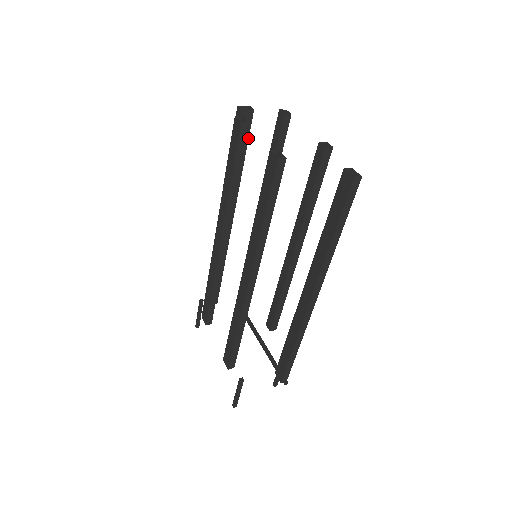
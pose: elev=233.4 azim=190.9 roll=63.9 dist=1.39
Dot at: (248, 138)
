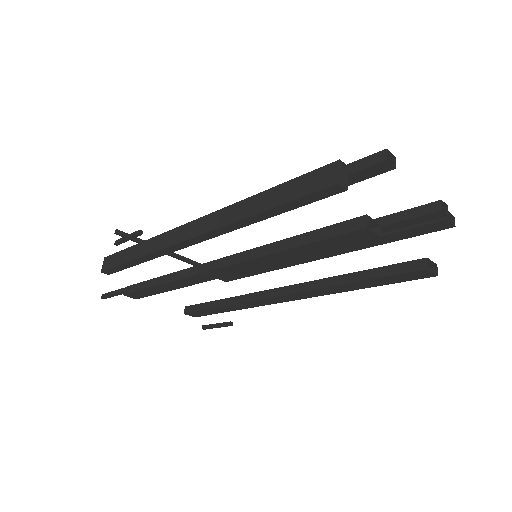
Dot at: occluded
